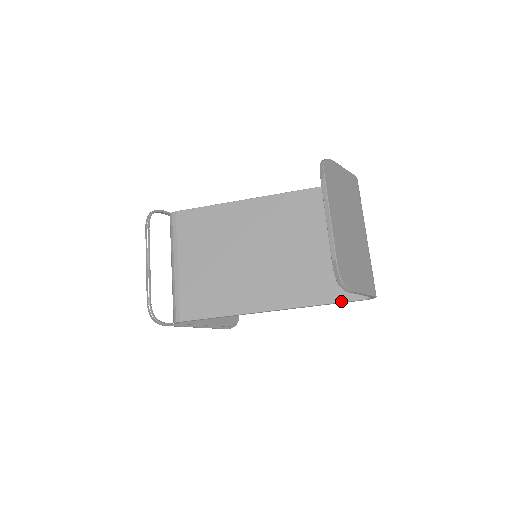
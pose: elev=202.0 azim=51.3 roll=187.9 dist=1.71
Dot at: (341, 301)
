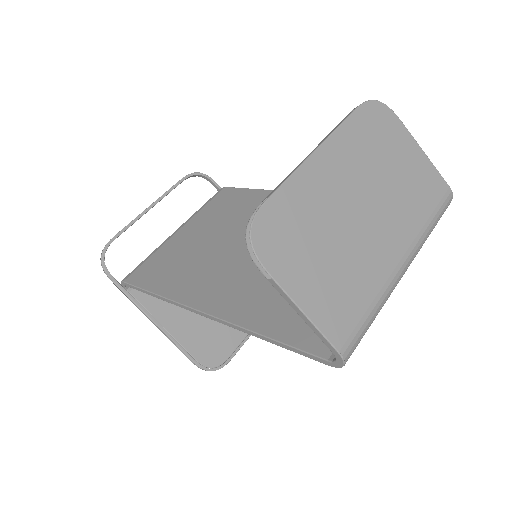
Dot at: (292, 344)
